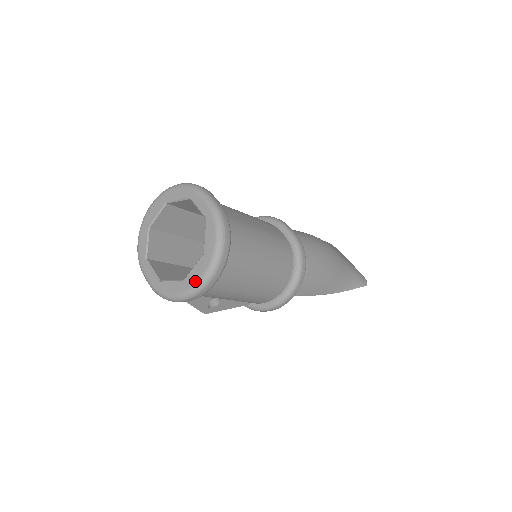
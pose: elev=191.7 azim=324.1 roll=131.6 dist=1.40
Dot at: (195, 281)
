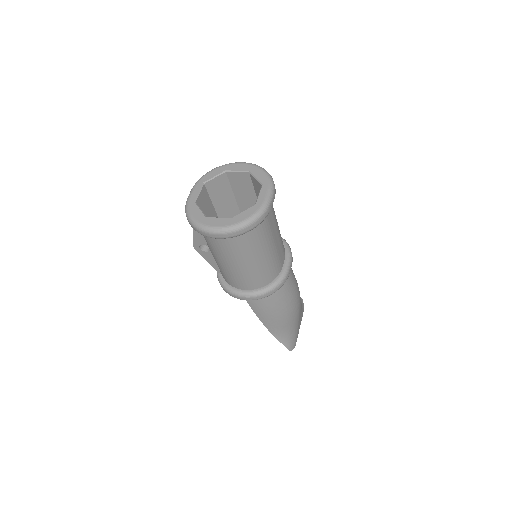
Dot at: (210, 224)
